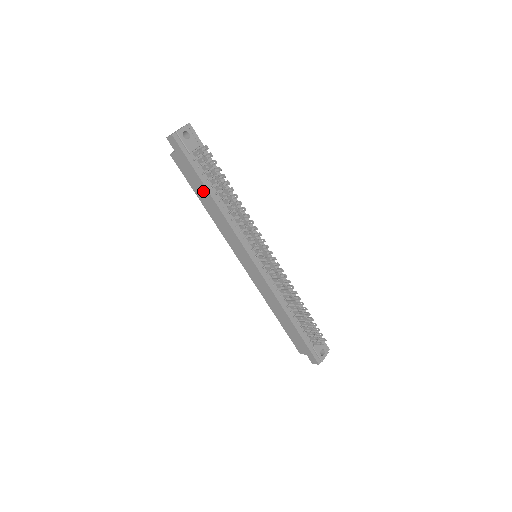
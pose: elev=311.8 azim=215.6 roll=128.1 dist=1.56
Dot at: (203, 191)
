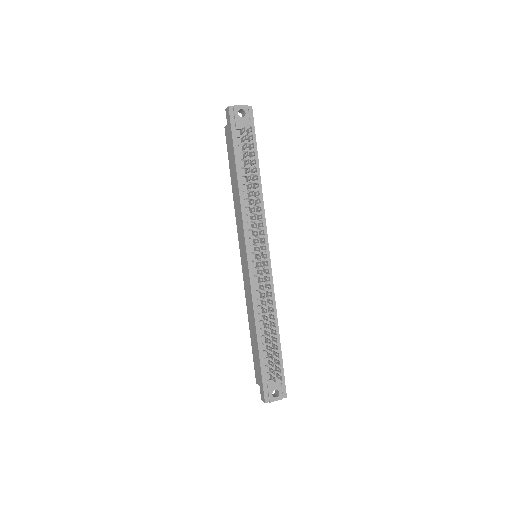
Dot at: (234, 169)
